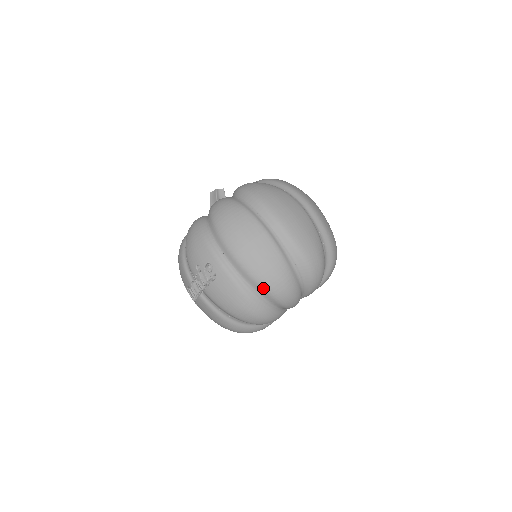
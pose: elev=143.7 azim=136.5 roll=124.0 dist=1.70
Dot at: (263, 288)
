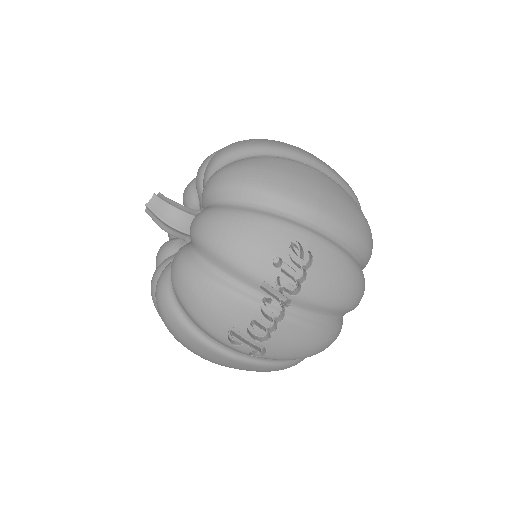
Dot at: (361, 239)
